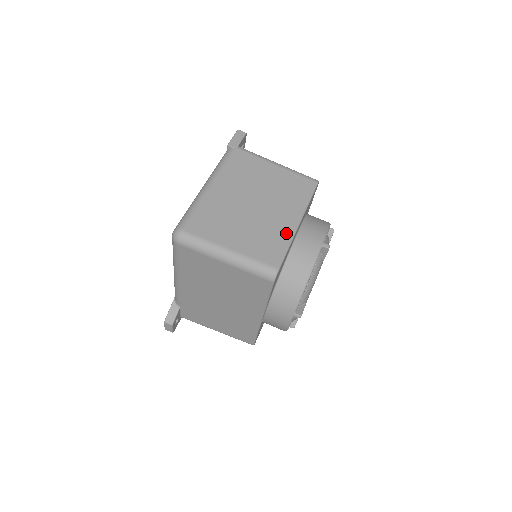
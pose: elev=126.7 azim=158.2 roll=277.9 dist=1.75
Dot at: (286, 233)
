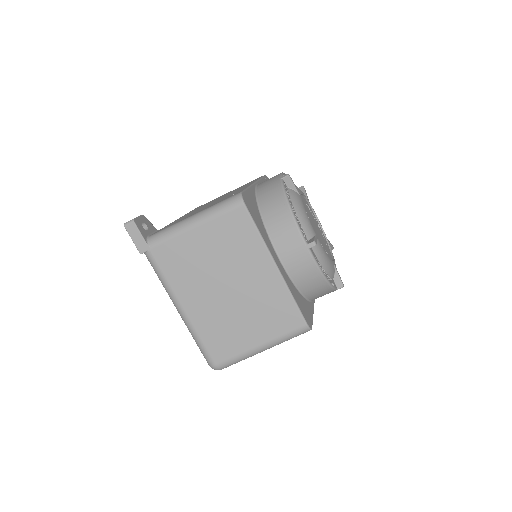
Dot at: (278, 288)
